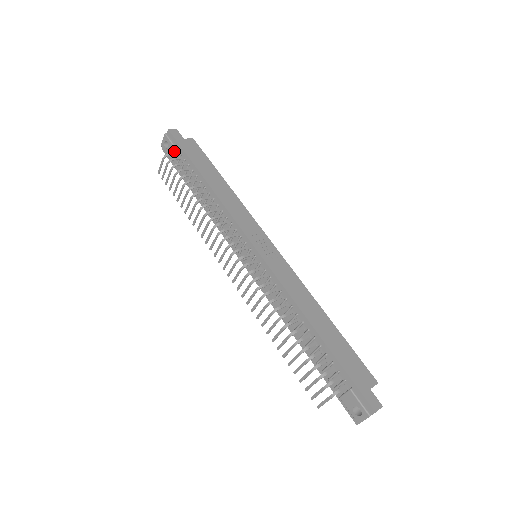
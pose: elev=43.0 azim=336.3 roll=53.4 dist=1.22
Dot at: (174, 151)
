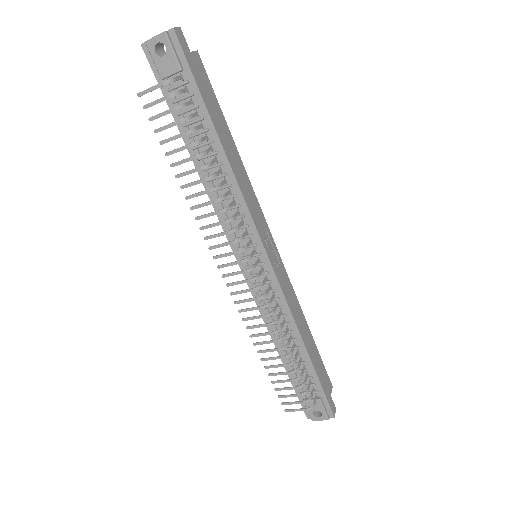
Dot at: (176, 71)
